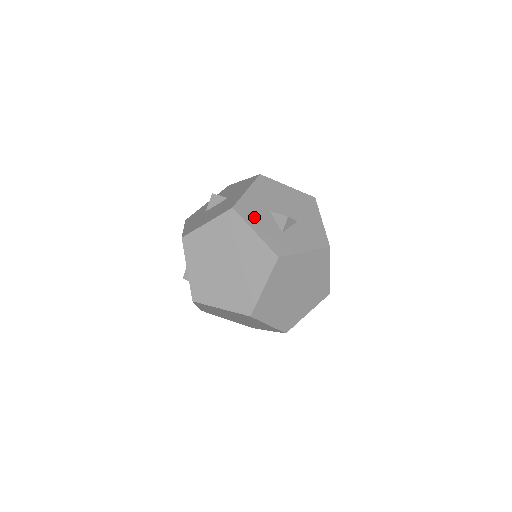
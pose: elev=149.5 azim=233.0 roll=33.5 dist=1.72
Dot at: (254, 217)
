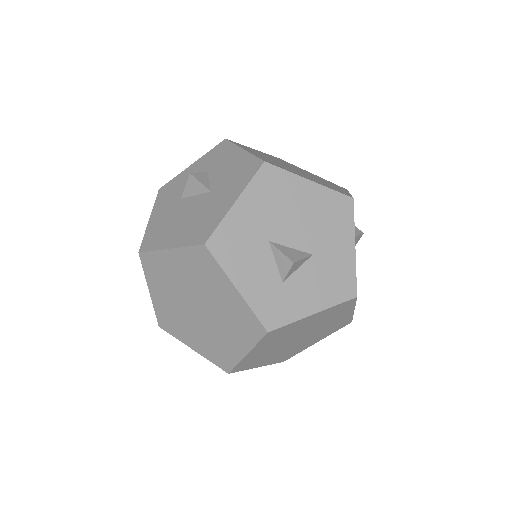
Dot at: (239, 258)
